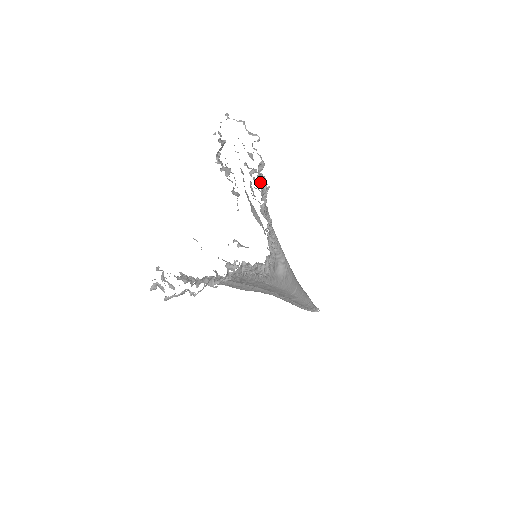
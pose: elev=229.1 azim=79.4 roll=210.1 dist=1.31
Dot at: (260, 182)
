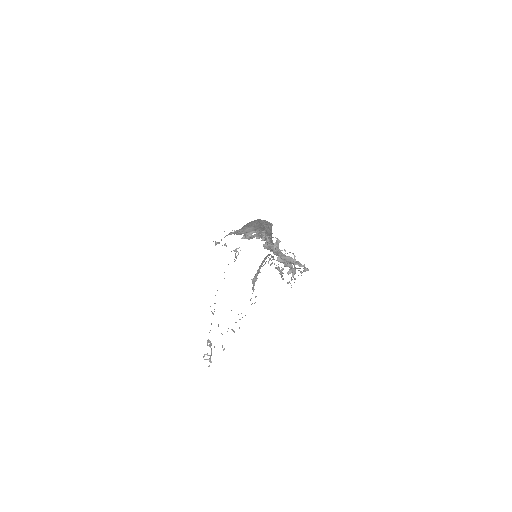
Dot at: occluded
